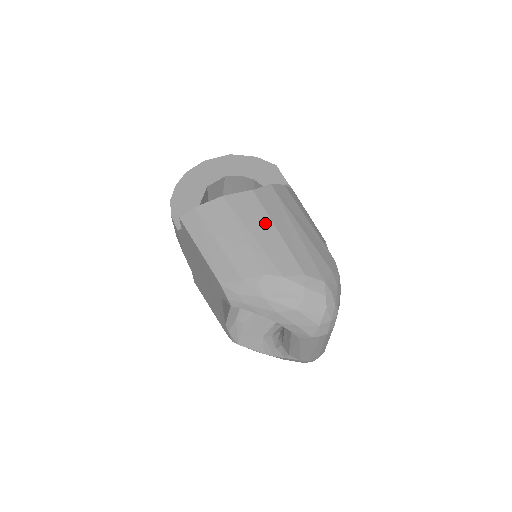
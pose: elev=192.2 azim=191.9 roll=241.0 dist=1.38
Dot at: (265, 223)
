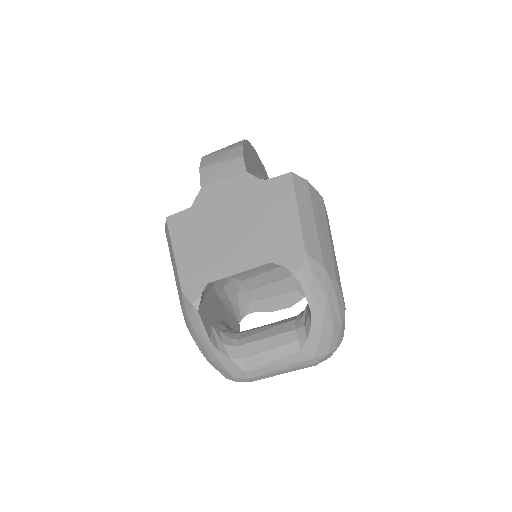
Dot at: occluded
